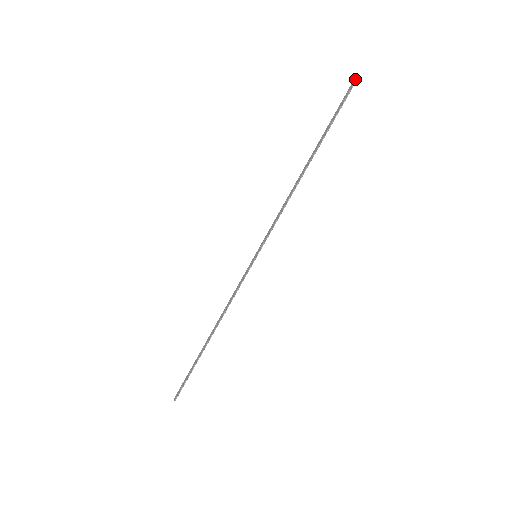
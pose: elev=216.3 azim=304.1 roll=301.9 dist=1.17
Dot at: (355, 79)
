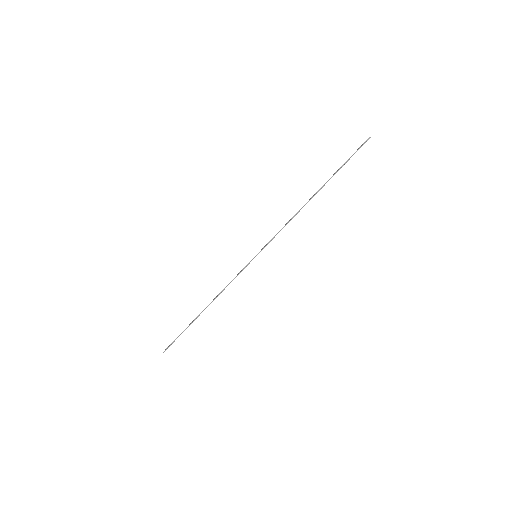
Dot at: (368, 138)
